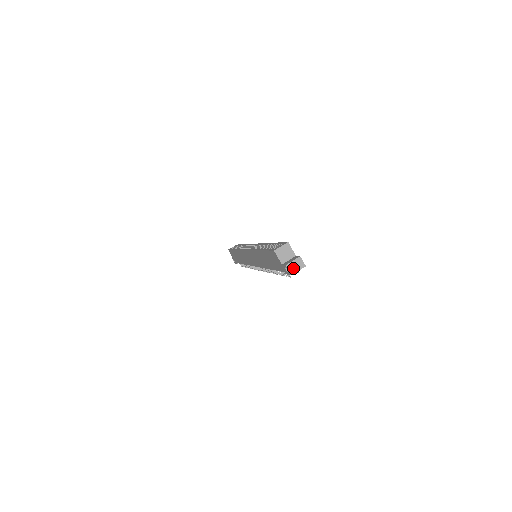
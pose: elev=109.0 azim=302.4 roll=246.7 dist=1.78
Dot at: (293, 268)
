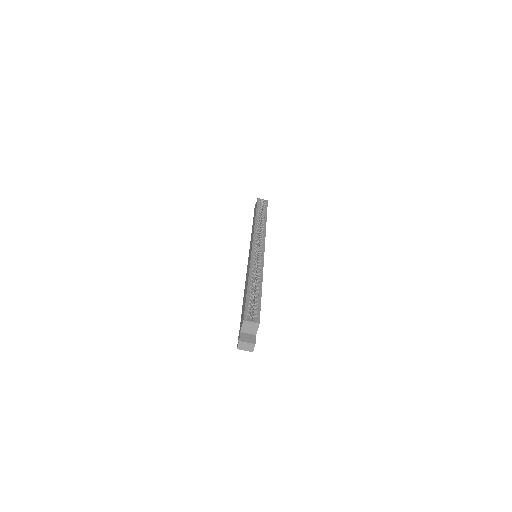
Dot at: (243, 346)
